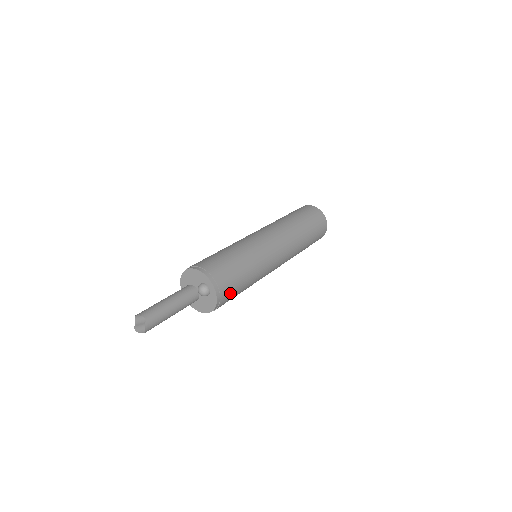
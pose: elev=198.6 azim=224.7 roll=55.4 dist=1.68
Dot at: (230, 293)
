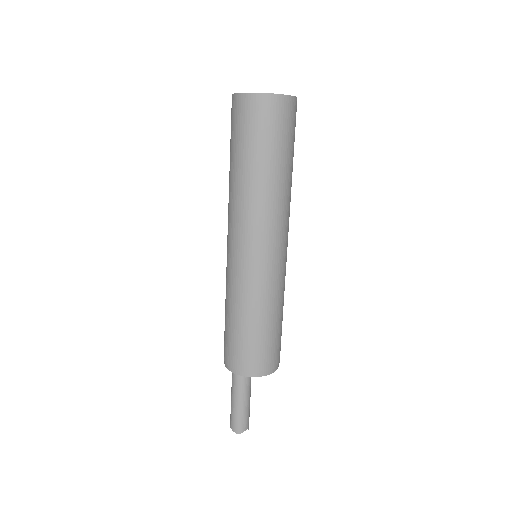
Dot at: occluded
